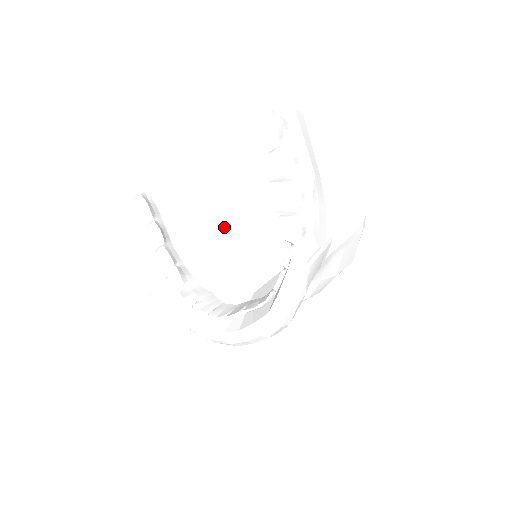
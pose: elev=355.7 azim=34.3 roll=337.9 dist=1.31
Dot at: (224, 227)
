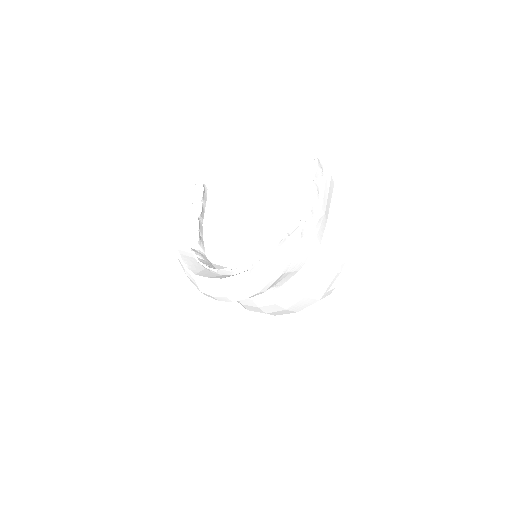
Dot at: (246, 225)
